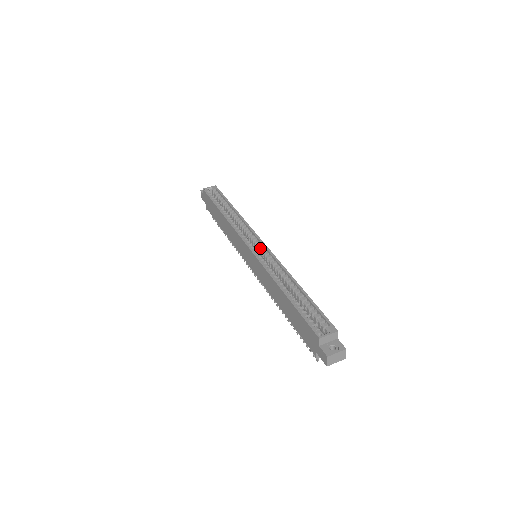
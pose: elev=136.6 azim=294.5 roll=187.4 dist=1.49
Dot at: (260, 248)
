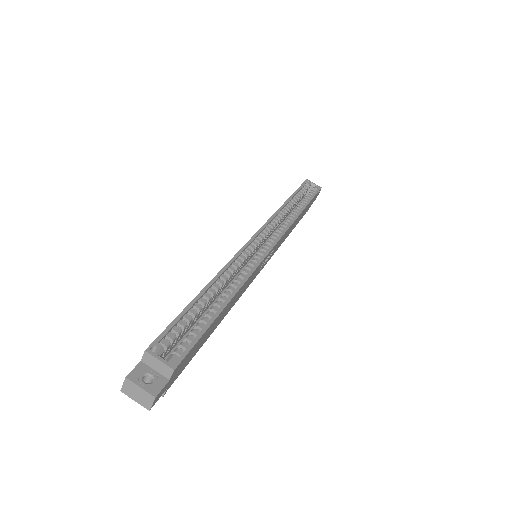
Dot at: (262, 248)
